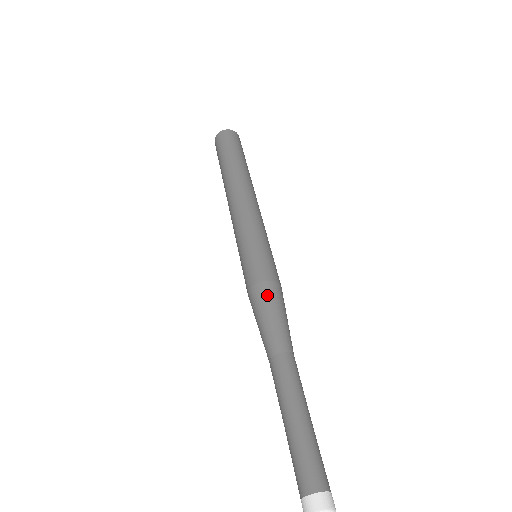
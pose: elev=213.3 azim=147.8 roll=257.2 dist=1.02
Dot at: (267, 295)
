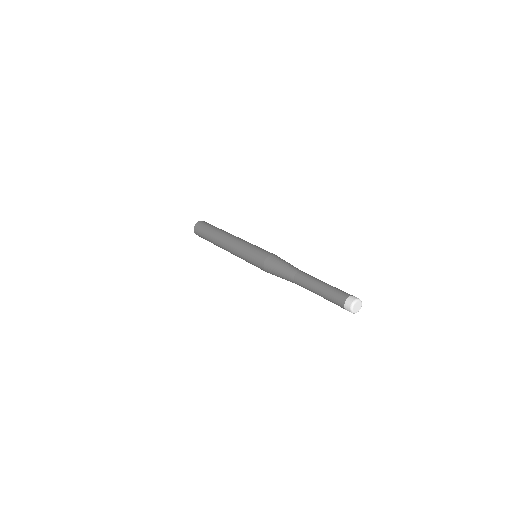
Dot at: occluded
